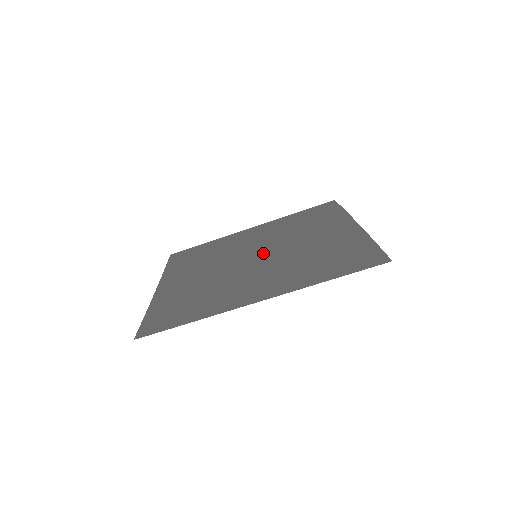
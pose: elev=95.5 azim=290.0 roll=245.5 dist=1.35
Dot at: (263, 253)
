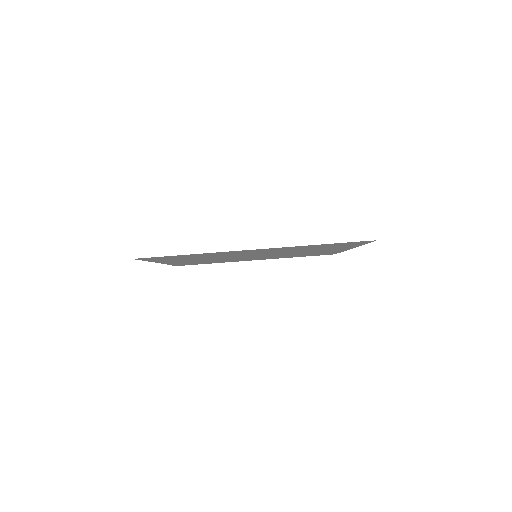
Dot at: (263, 255)
